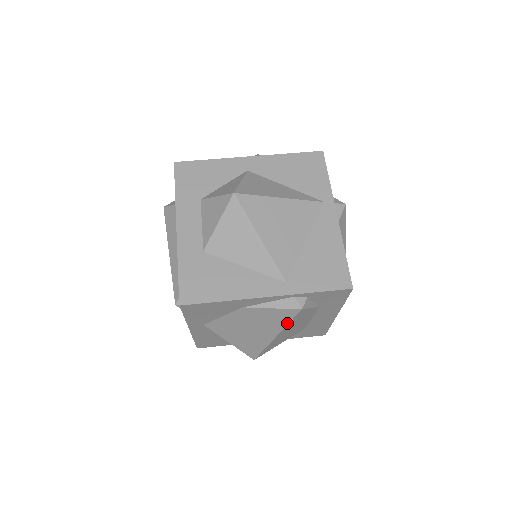
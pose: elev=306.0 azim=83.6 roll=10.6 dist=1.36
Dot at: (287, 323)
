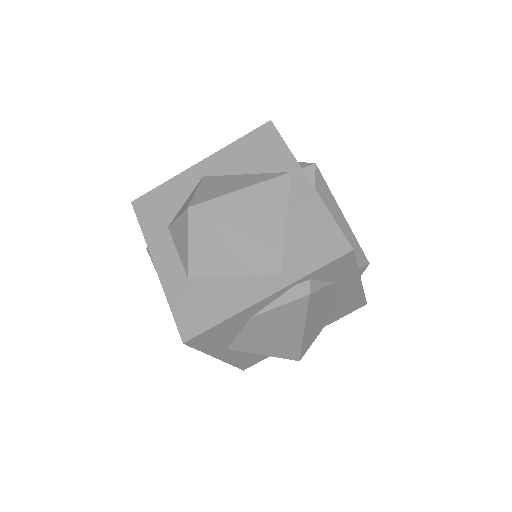
Dot at: (305, 314)
